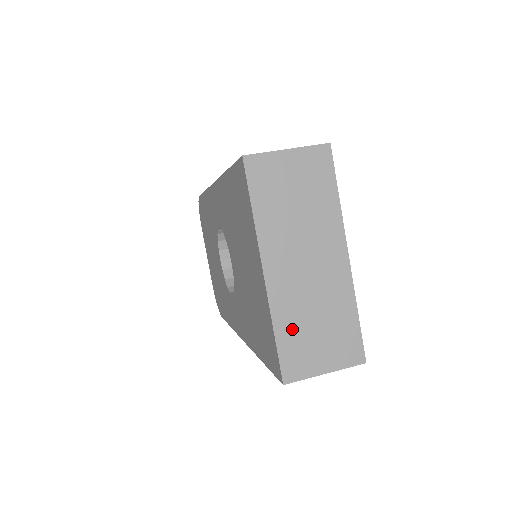
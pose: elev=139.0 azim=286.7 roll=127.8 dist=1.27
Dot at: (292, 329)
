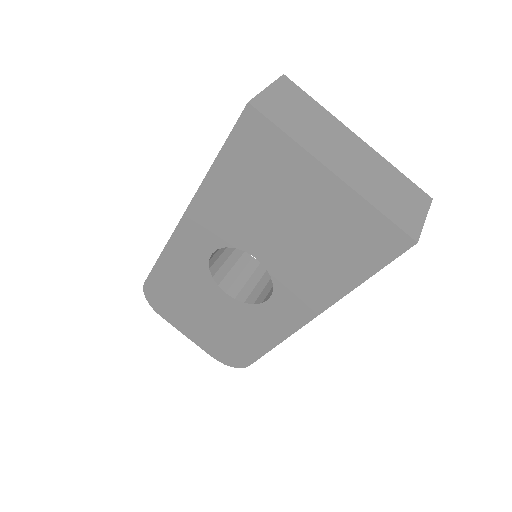
Dot at: (383, 201)
